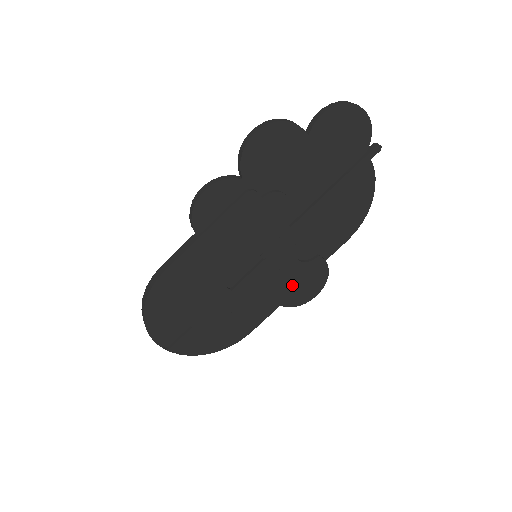
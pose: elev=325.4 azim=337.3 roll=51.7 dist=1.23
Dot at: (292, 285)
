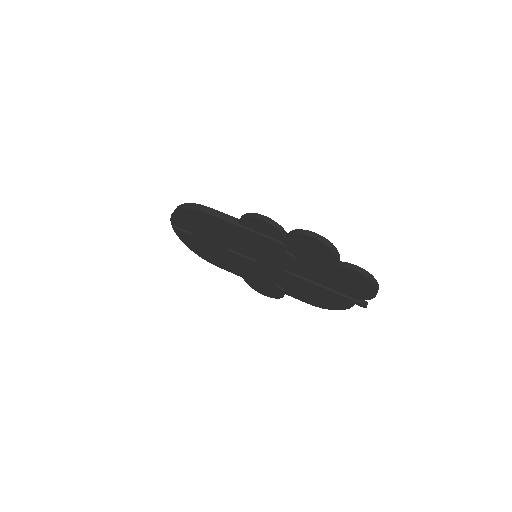
Dot at: (258, 281)
